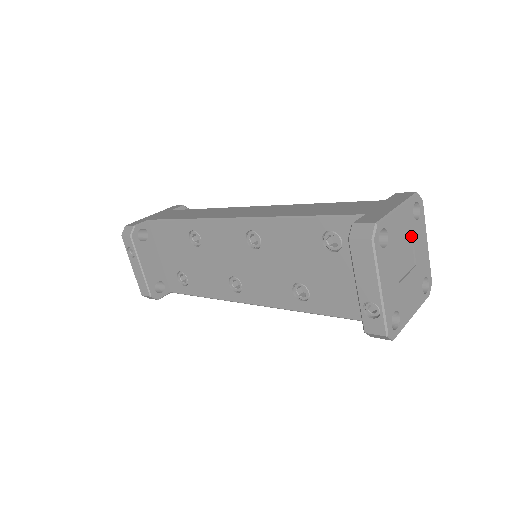
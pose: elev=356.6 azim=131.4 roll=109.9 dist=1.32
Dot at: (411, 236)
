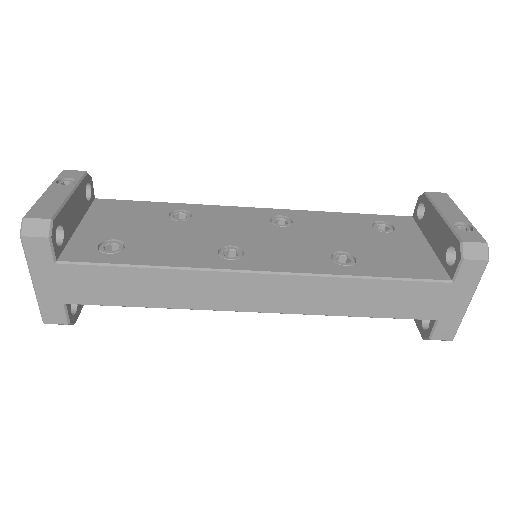
Dot at: occluded
